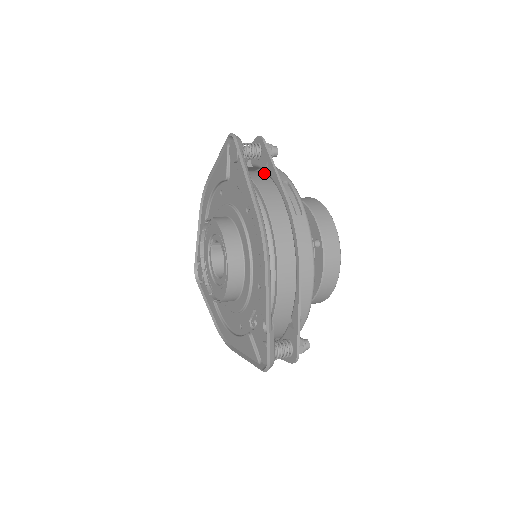
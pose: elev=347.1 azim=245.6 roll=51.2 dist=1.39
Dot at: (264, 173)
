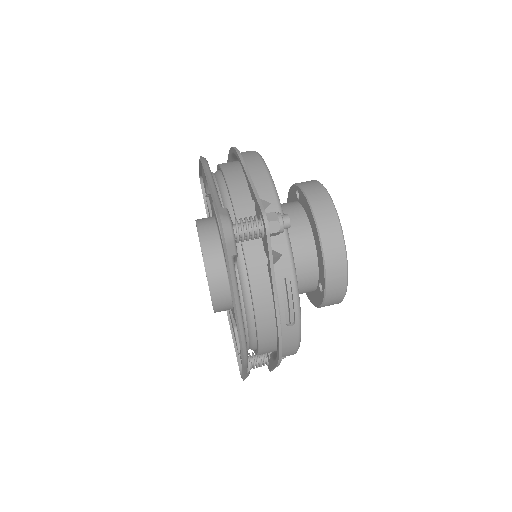
Dot at: occluded
